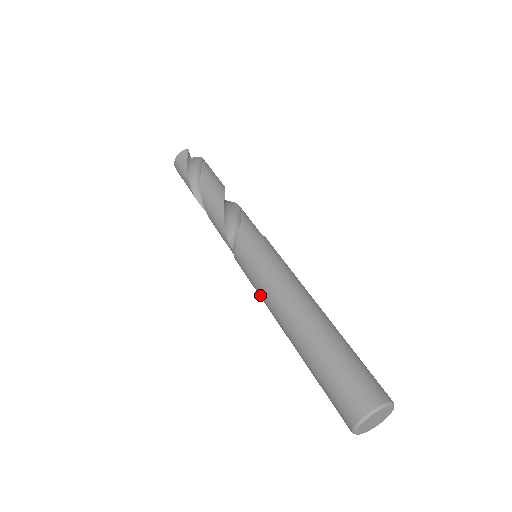
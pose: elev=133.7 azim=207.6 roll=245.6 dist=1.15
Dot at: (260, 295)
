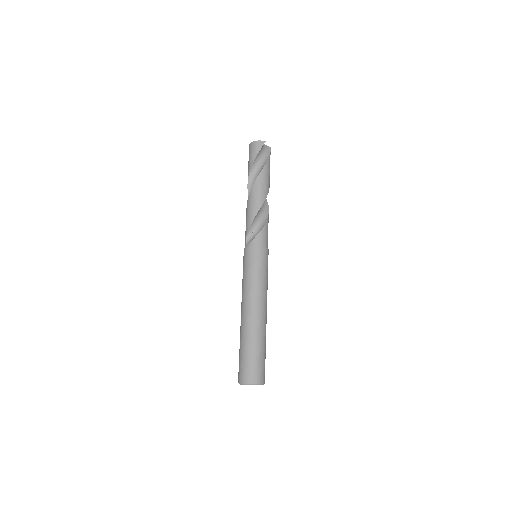
Dot at: (242, 284)
